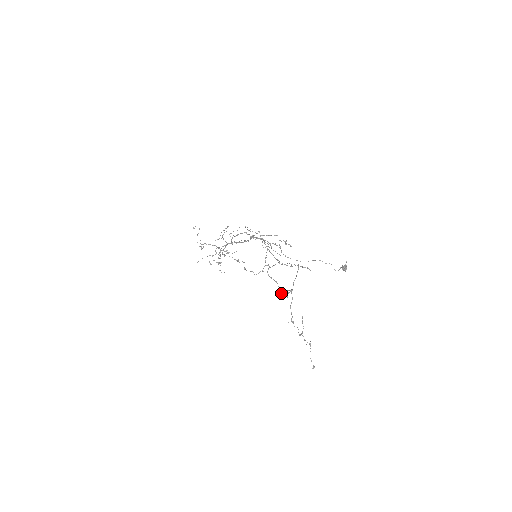
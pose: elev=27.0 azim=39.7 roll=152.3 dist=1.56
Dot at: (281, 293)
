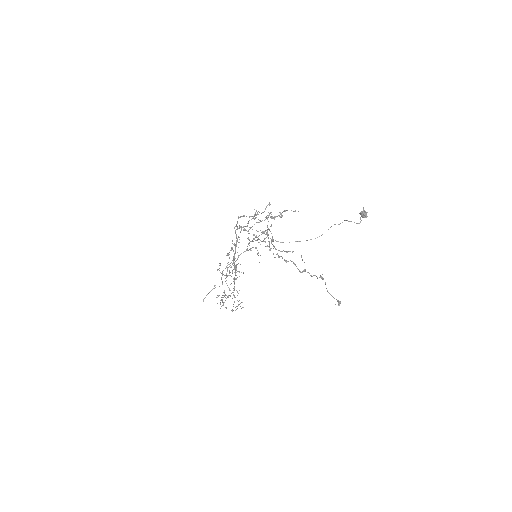
Dot at: occluded
